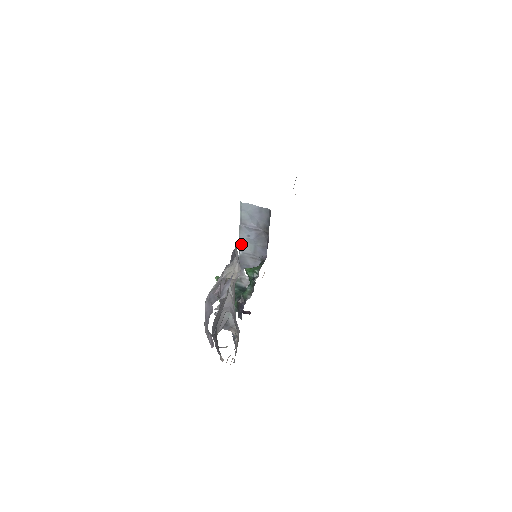
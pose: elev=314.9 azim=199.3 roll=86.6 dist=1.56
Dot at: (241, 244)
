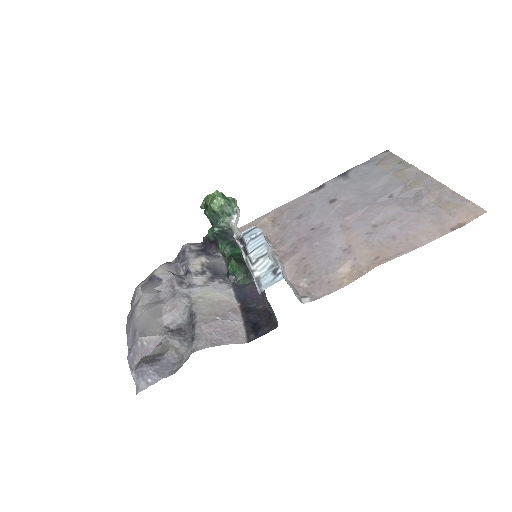
Dot at: (244, 257)
